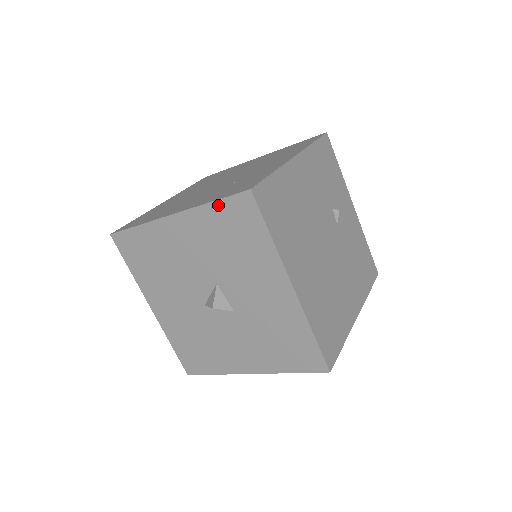
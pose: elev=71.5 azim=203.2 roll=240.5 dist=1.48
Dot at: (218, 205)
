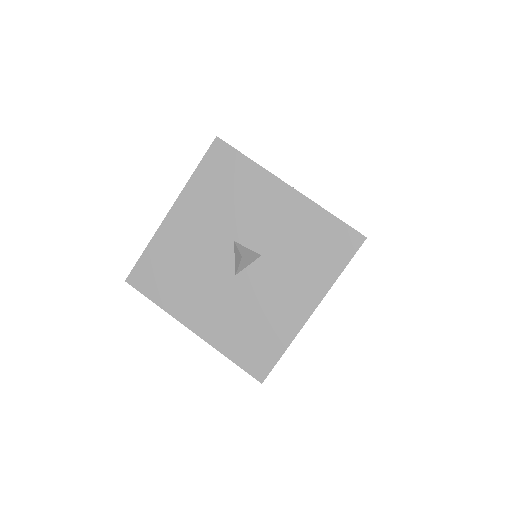
Dot at: (200, 169)
